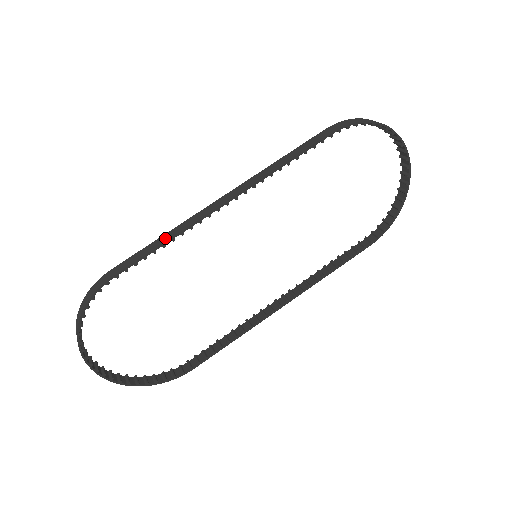
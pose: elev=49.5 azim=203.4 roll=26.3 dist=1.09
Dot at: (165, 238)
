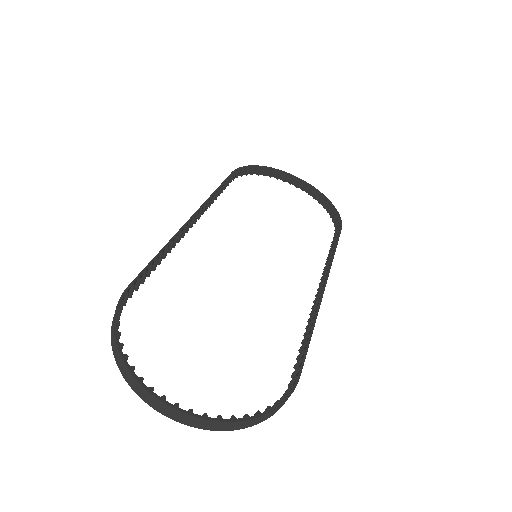
Dot at: (160, 253)
